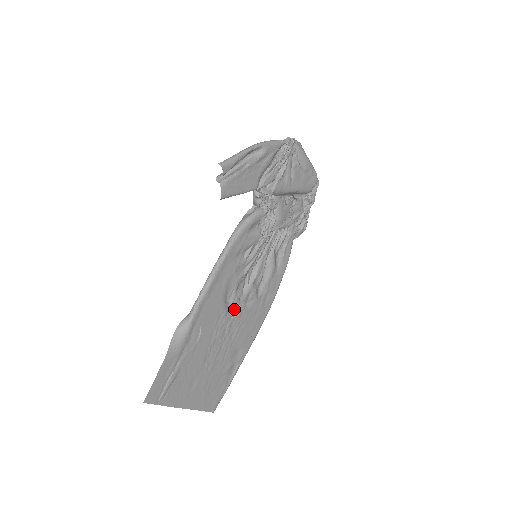
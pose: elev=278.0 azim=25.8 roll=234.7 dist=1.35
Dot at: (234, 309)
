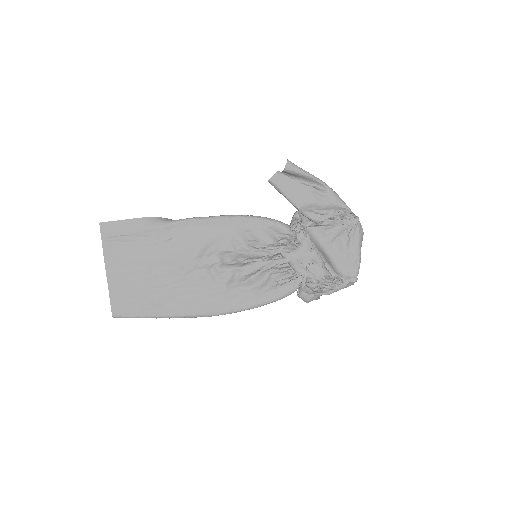
Dot at: (204, 264)
